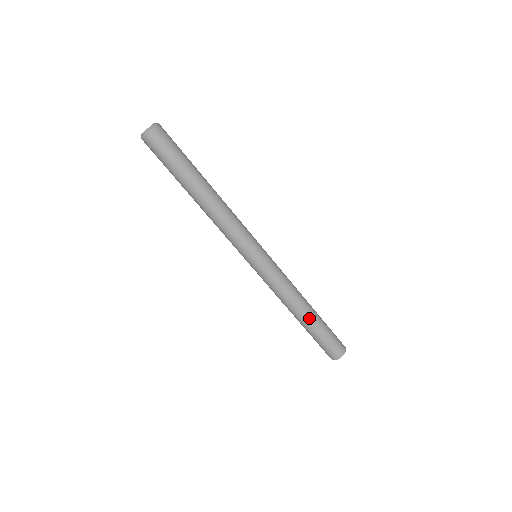
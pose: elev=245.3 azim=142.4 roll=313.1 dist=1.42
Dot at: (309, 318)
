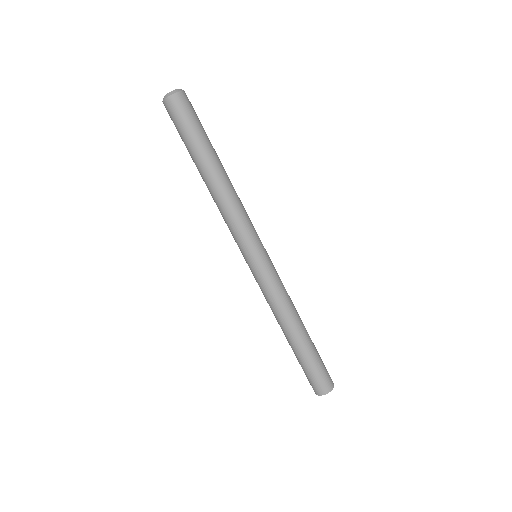
Dot at: (295, 341)
